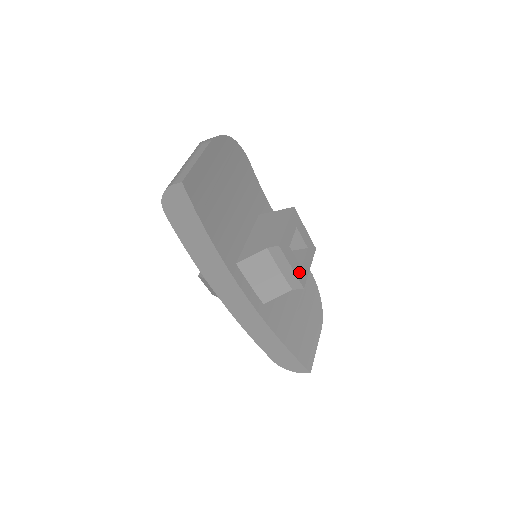
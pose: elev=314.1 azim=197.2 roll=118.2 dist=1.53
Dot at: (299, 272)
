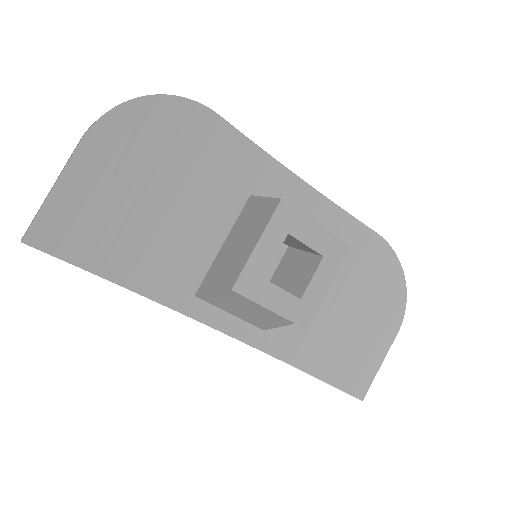
Dot at: (293, 309)
